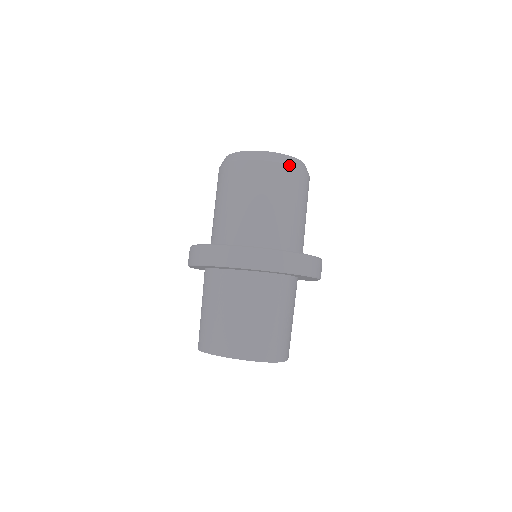
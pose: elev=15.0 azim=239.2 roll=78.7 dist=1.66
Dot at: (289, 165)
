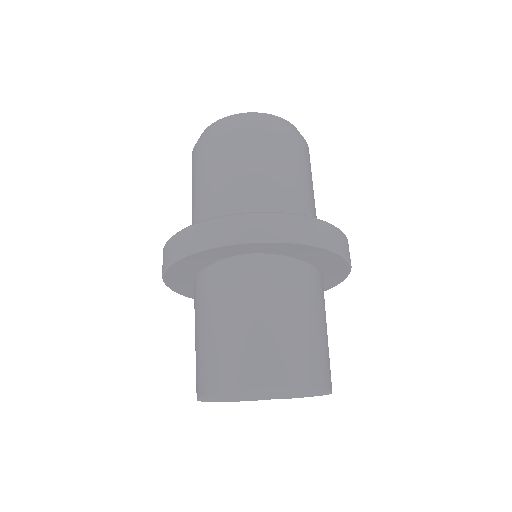
Dot at: (242, 121)
